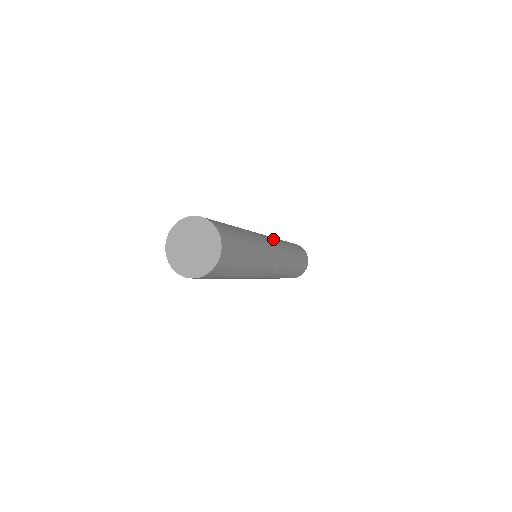
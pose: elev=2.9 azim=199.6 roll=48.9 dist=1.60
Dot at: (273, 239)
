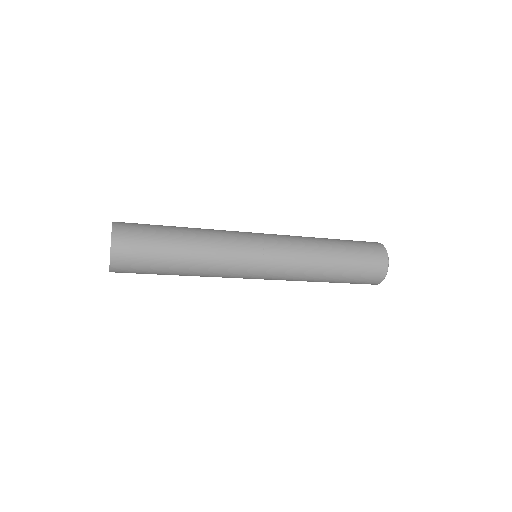
Dot at: (274, 241)
